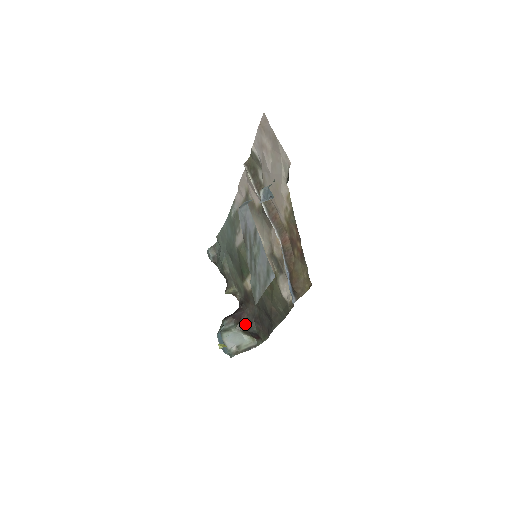
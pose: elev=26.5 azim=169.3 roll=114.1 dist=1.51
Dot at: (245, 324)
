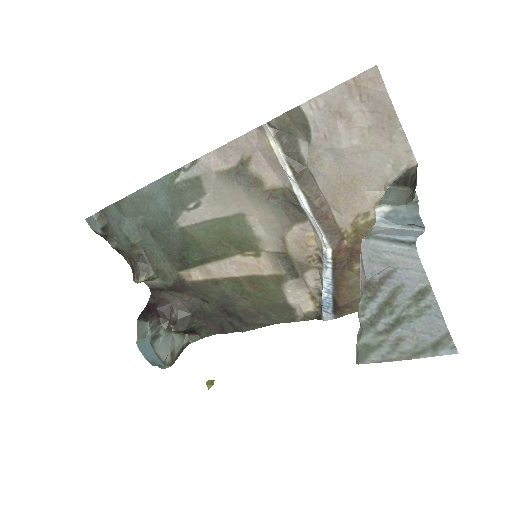
Dot at: (178, 322)
